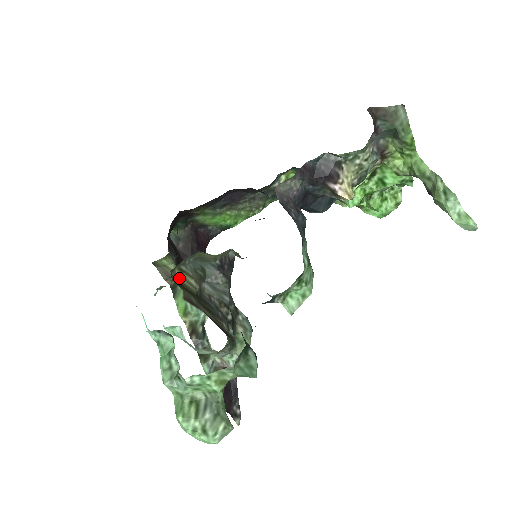
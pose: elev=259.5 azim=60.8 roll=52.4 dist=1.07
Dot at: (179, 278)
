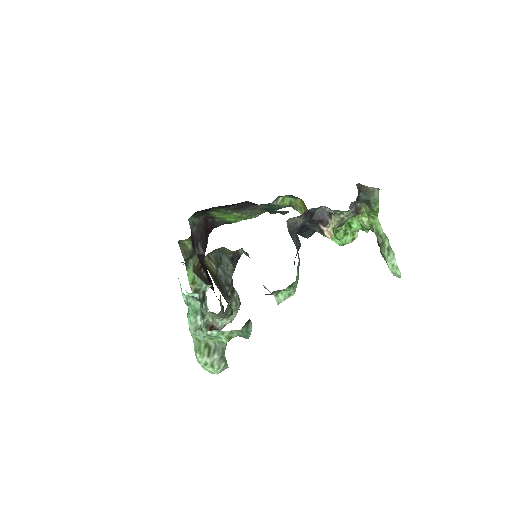
Dot at: (206, 262)
